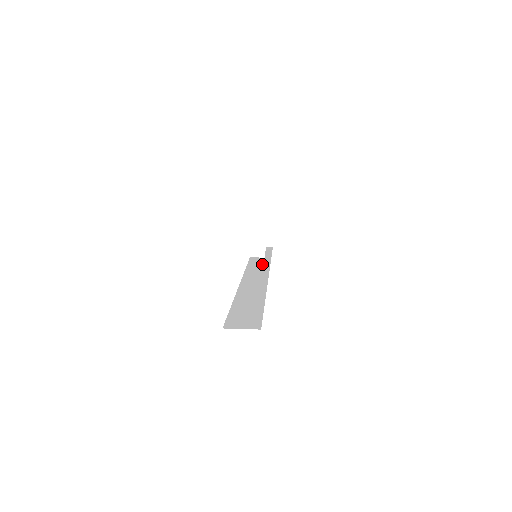
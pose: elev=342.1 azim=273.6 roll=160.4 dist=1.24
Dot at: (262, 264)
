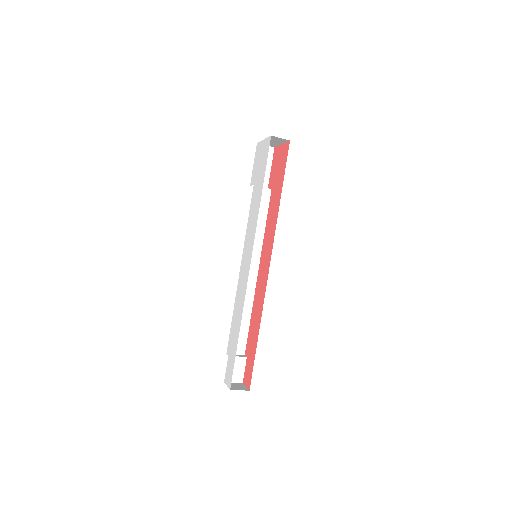
Dot at: occluded
